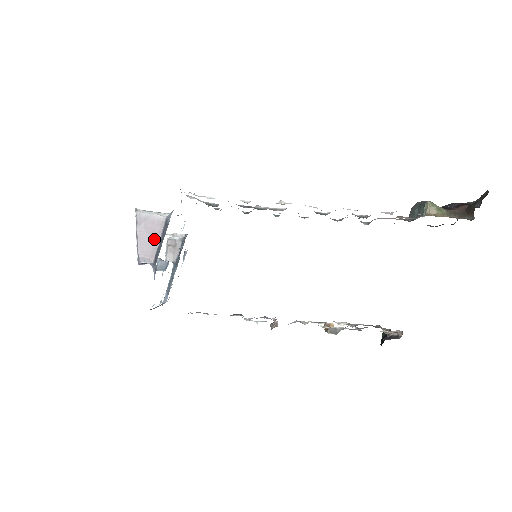
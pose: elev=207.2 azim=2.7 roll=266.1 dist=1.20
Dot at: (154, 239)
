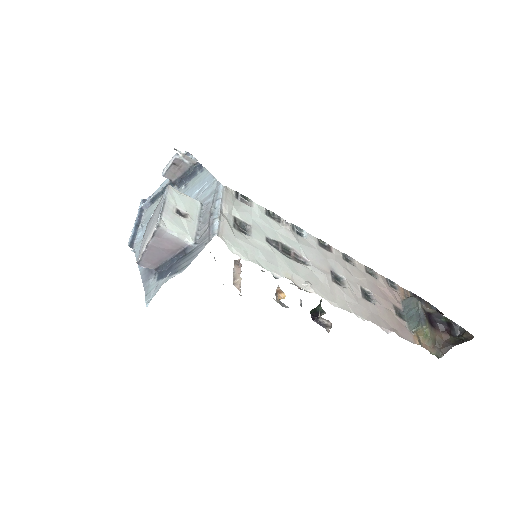
Dot at: (164, 255)
